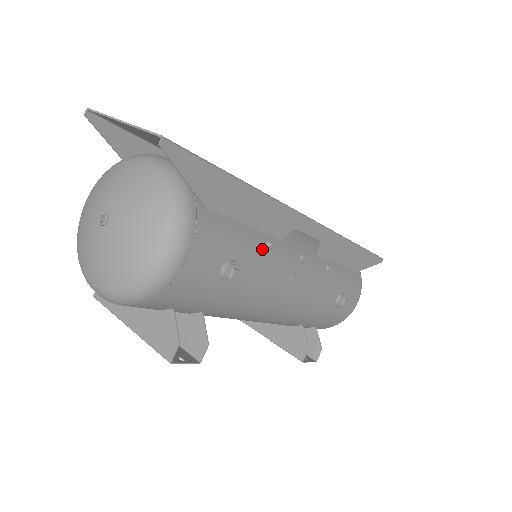
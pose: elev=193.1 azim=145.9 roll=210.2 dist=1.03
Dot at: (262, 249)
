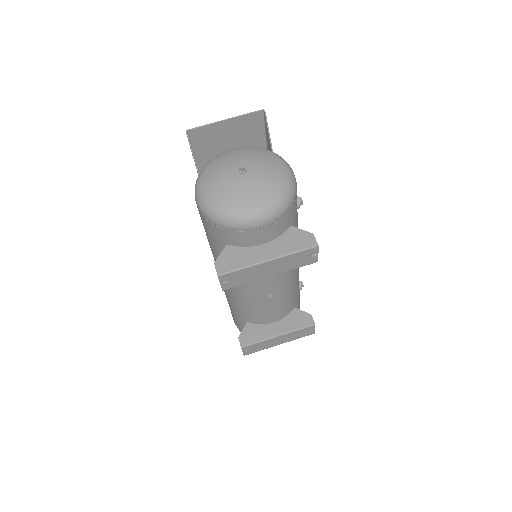
Dot at: occluded
